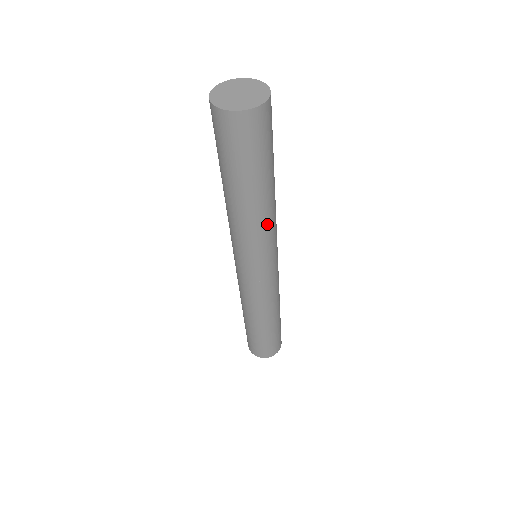
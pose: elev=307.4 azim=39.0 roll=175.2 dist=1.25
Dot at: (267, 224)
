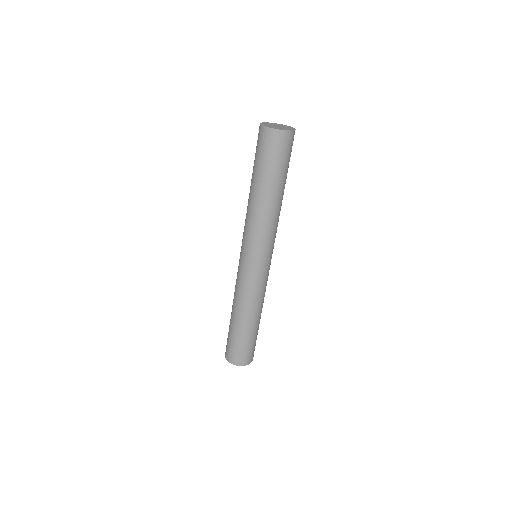
Dot at: occluded
